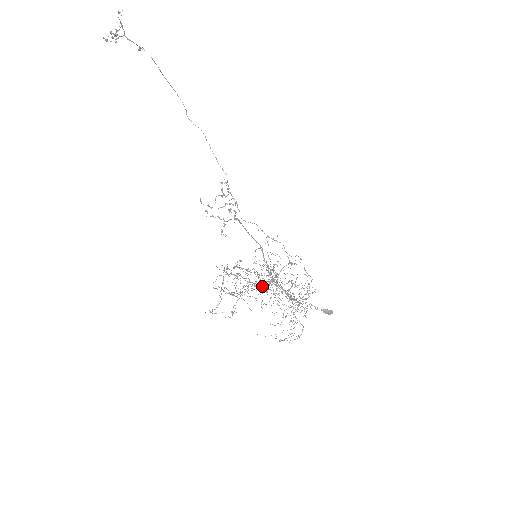
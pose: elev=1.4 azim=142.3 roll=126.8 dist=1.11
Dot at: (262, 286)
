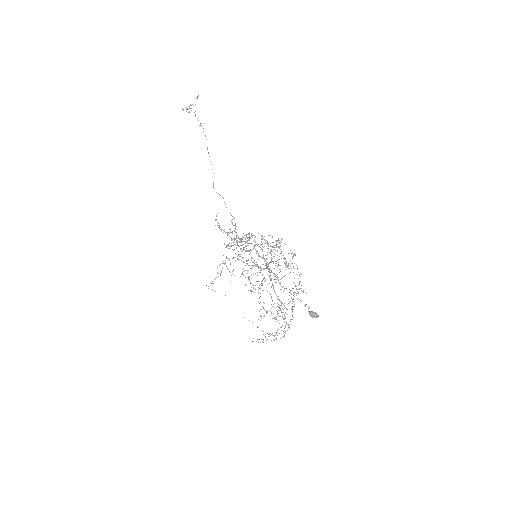
Dot at: occluded
